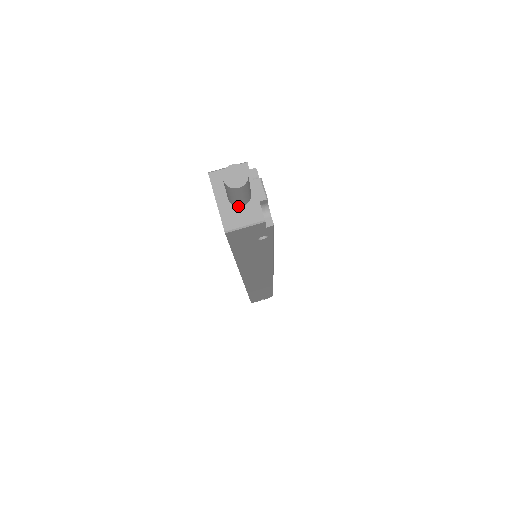
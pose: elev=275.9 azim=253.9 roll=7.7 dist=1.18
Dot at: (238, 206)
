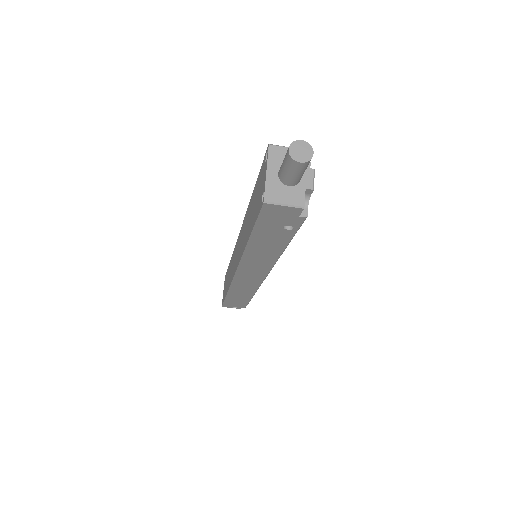
Dot at: (285, 184)
